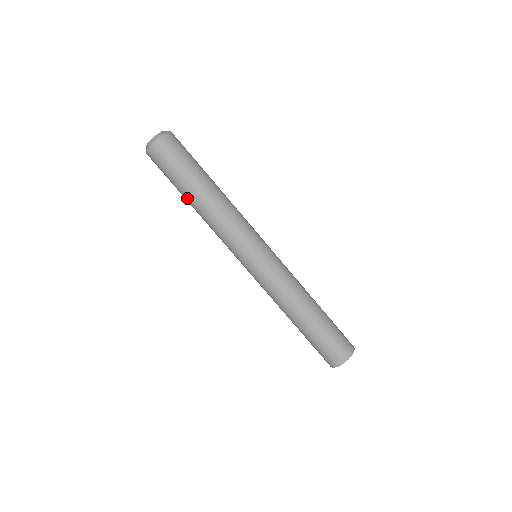
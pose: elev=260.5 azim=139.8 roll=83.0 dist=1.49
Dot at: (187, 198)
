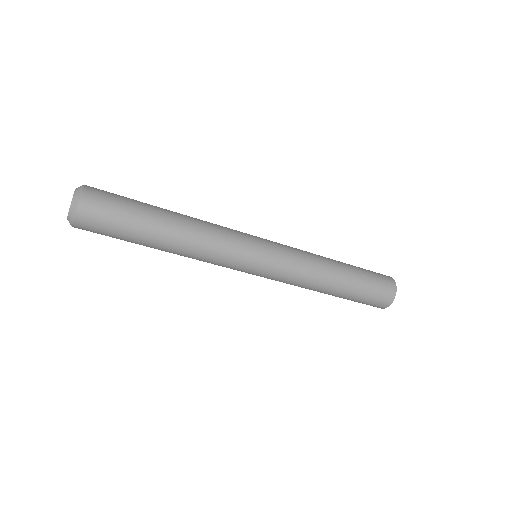
Dot at: occluded
